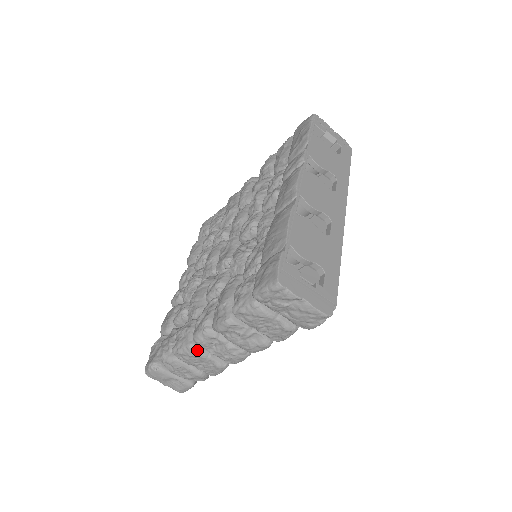
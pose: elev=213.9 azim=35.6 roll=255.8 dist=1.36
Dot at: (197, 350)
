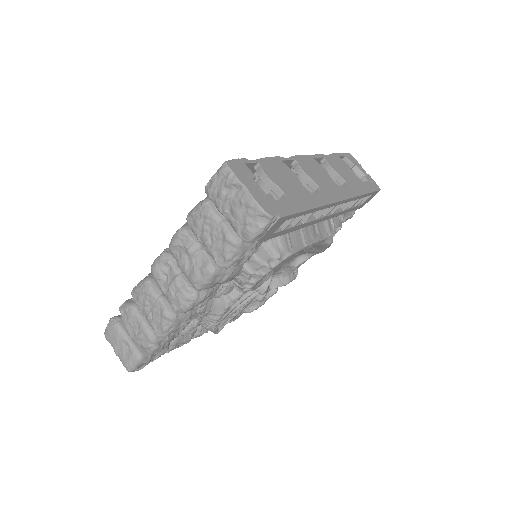
Dot at: (151, 285)
